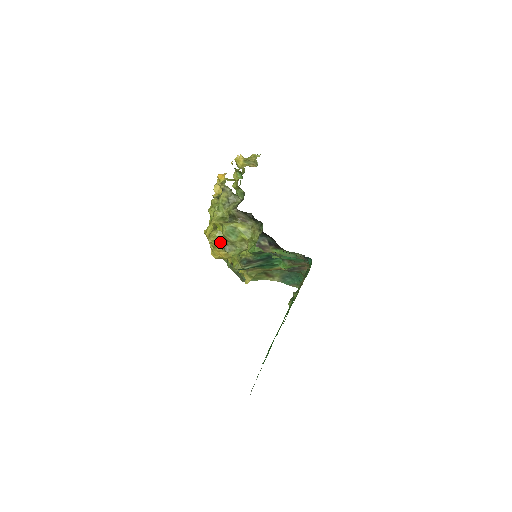
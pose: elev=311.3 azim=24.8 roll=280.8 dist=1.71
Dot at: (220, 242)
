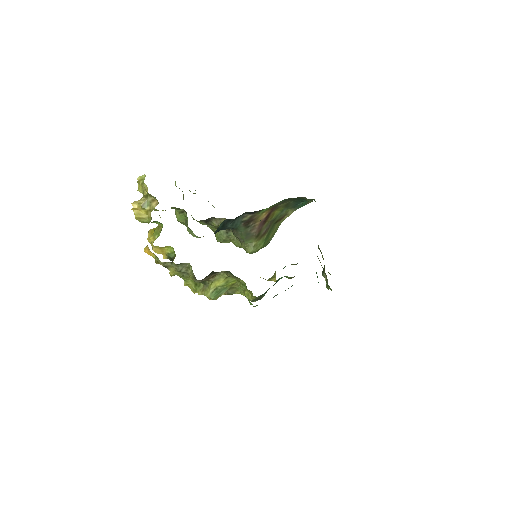
Dot at: occluded
